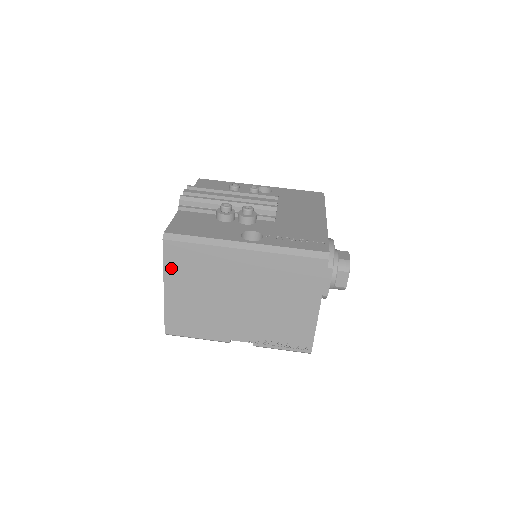
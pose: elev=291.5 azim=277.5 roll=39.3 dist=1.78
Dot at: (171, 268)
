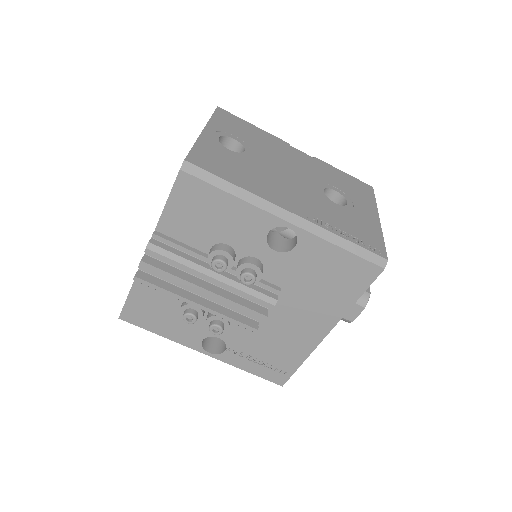
Dot at: occluded
